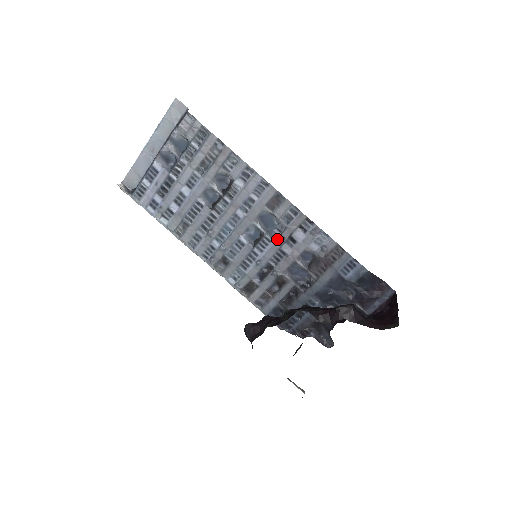
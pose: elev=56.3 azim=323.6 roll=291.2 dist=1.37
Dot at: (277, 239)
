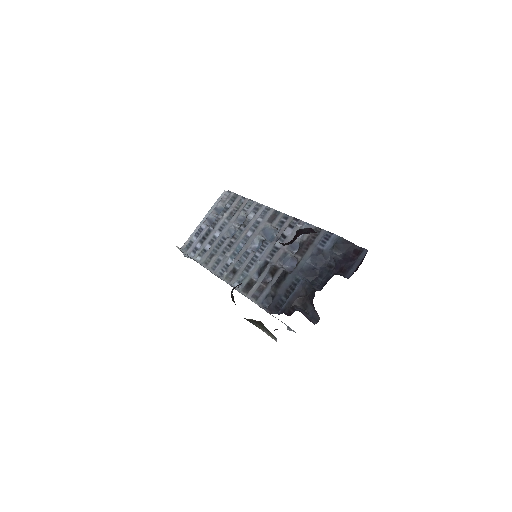
Dot at: (273, 240)
